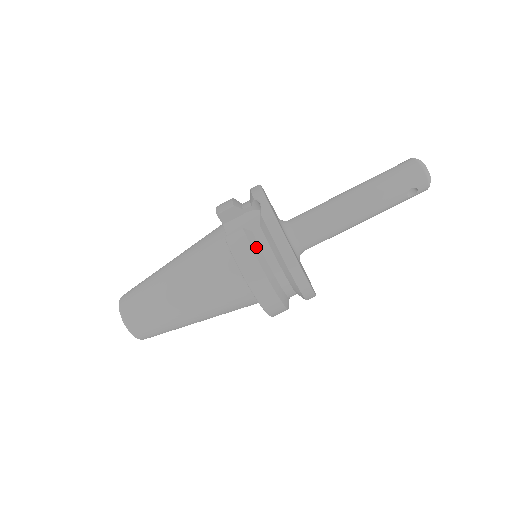
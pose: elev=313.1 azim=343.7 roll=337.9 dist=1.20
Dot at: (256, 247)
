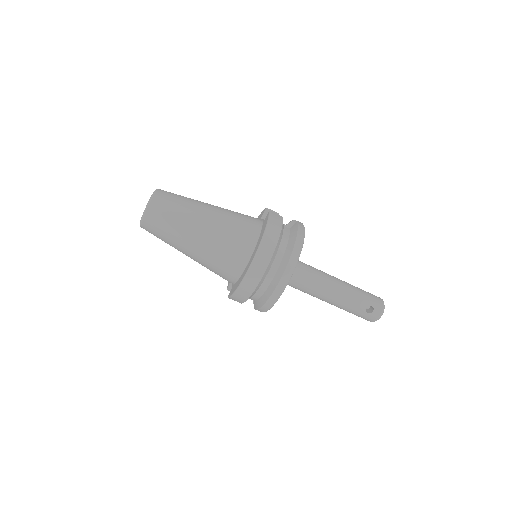
Dot at: (283, 230)
